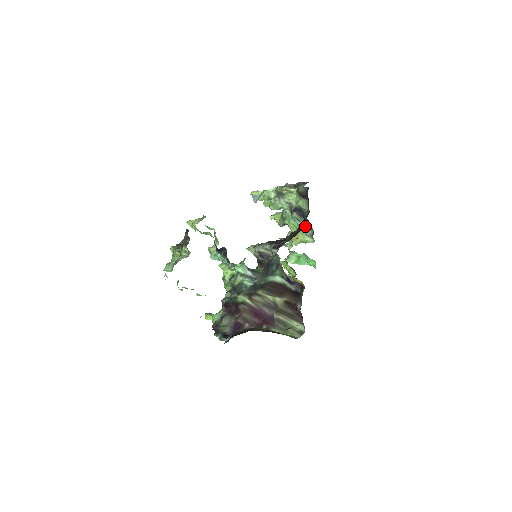
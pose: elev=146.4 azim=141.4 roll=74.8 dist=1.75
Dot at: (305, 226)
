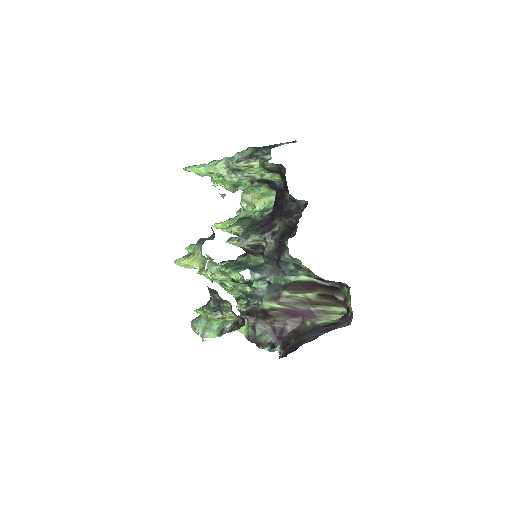
Dot at: (295, 208)
